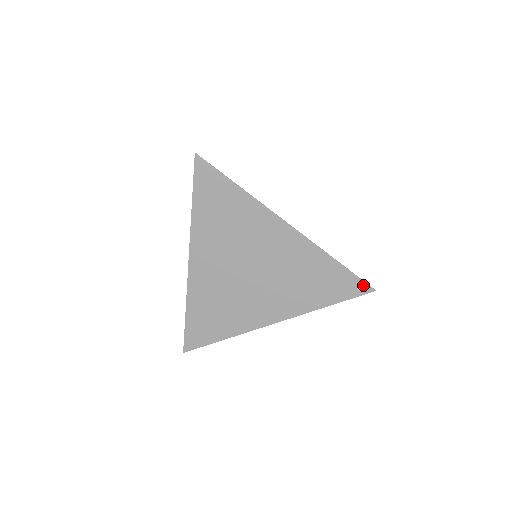
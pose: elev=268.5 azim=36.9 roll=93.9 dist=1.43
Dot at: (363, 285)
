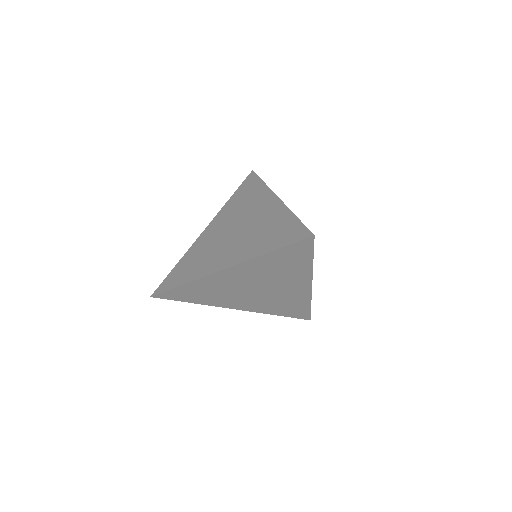
Dot at: (306, 232)
